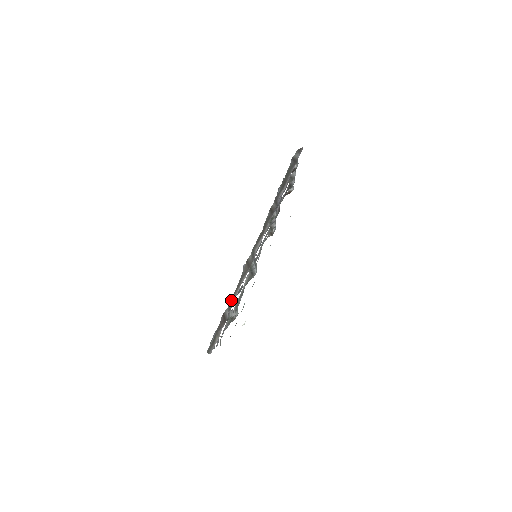
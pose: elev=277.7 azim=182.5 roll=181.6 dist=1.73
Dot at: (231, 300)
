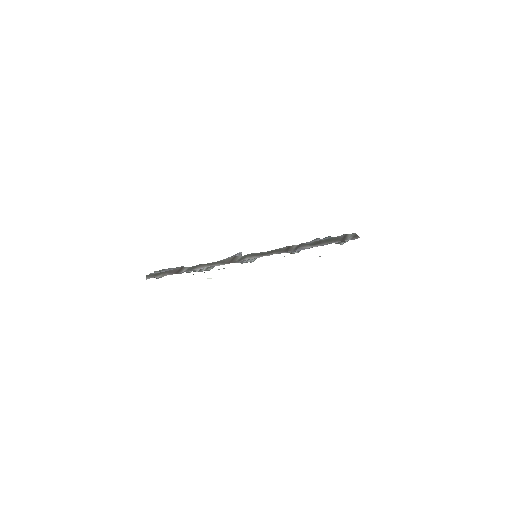
Dot at: (196, 266)
